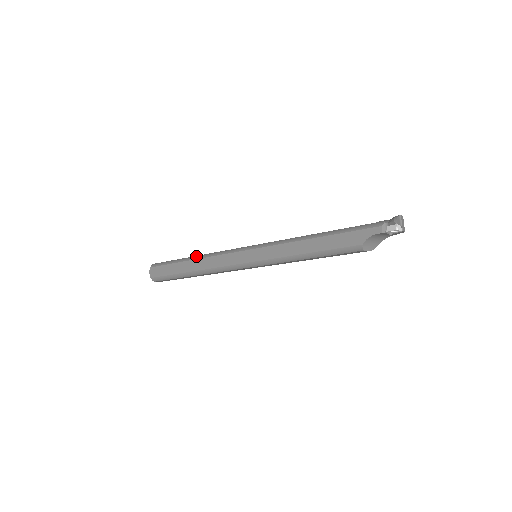
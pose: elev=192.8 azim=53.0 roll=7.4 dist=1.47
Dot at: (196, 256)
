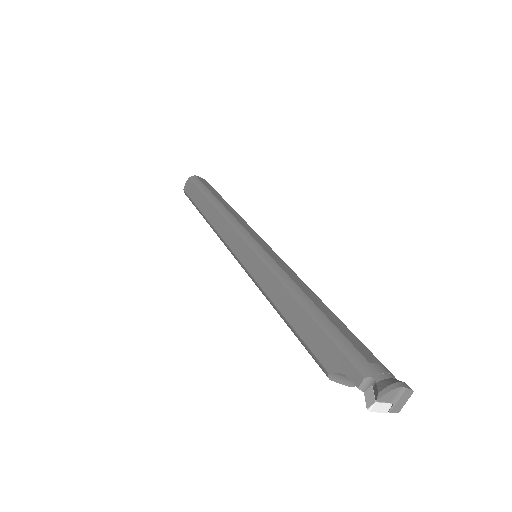
Dot at: (218, 202)
